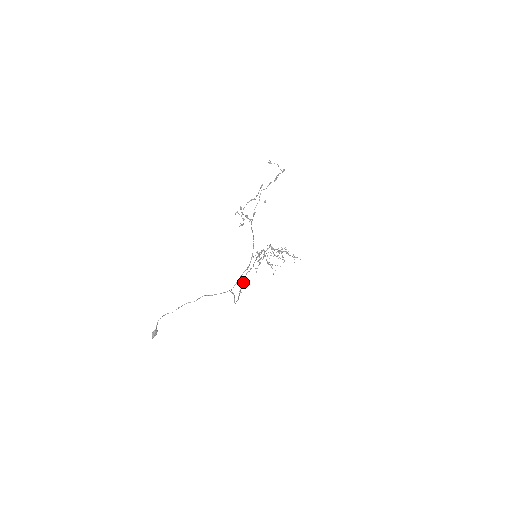
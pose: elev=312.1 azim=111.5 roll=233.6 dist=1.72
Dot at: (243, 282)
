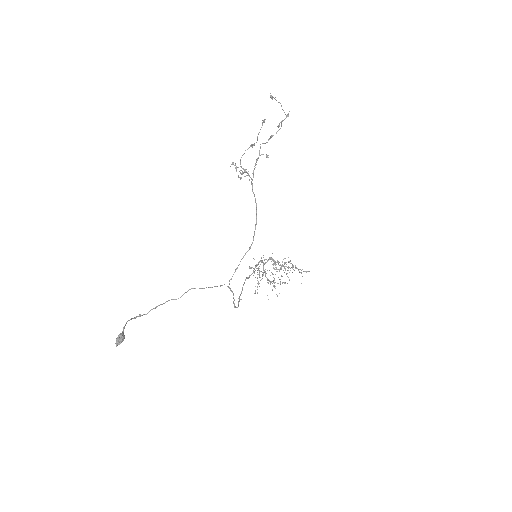
Dot at: (242, 288)
